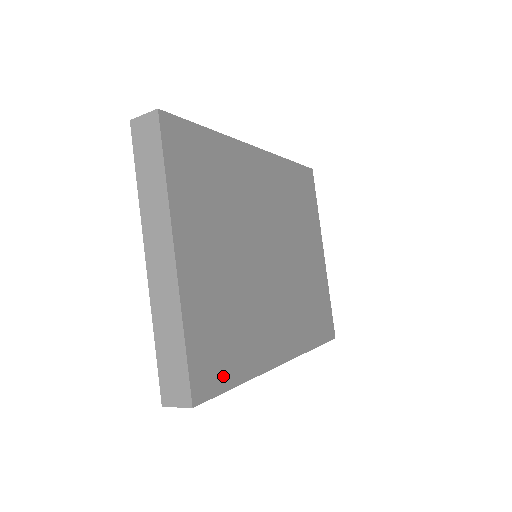
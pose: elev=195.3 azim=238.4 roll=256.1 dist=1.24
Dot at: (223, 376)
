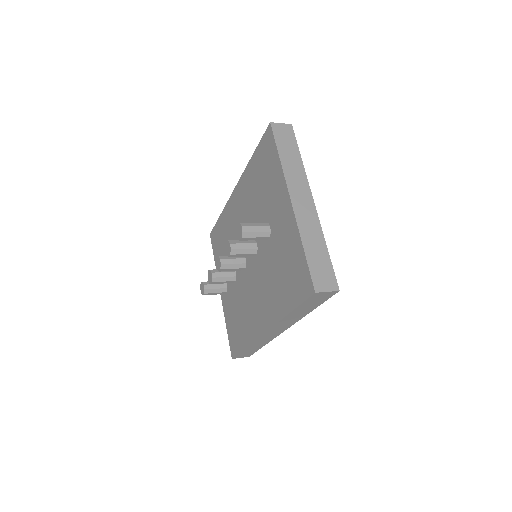
Dot at: occluded
